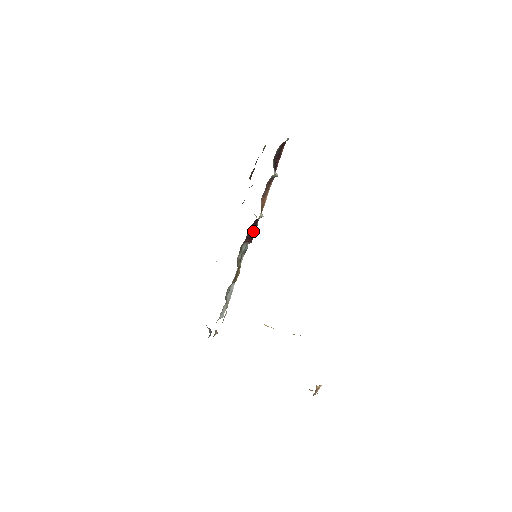
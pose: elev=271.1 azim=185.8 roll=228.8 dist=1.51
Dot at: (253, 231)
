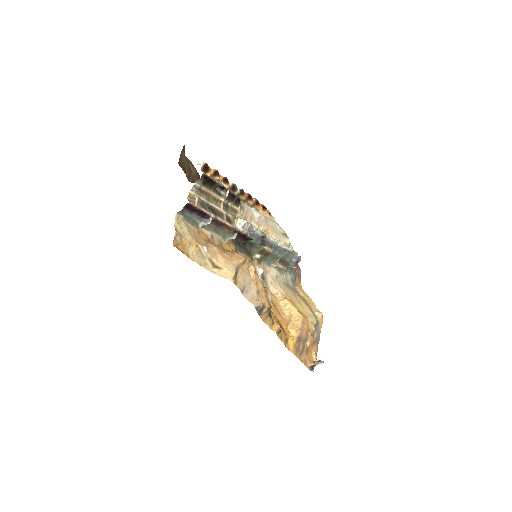
Dot at: (245, 237)
